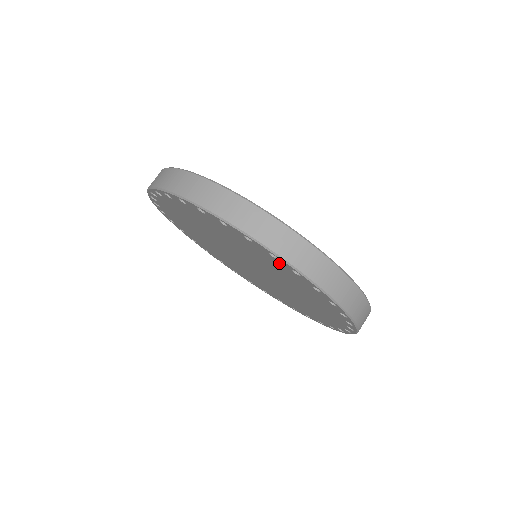
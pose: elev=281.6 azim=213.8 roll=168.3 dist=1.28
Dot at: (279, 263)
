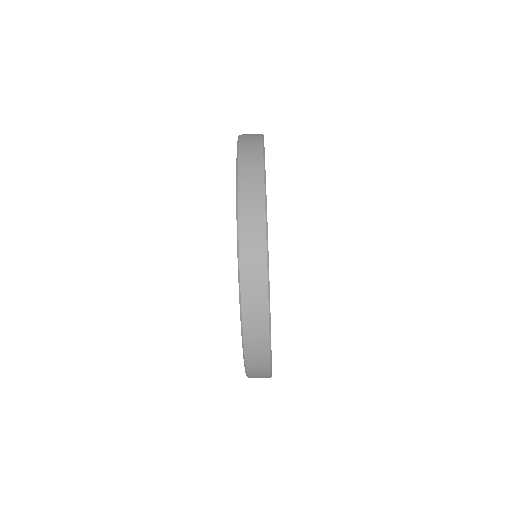
Dot at: occluded
